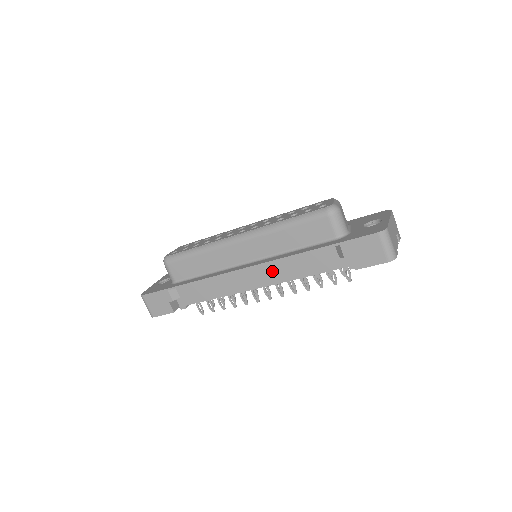
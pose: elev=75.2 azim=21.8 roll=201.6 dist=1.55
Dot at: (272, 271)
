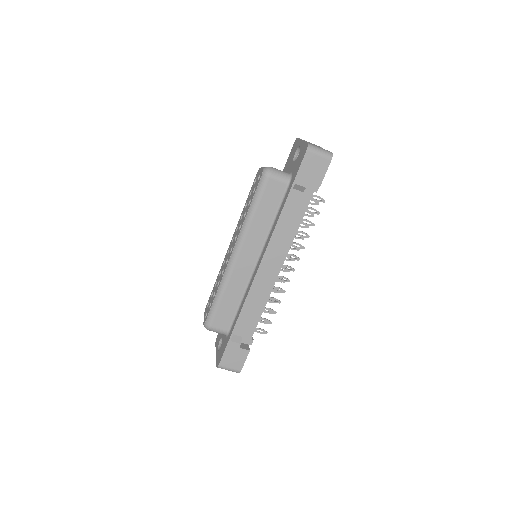
Dot at: (276, 249)
